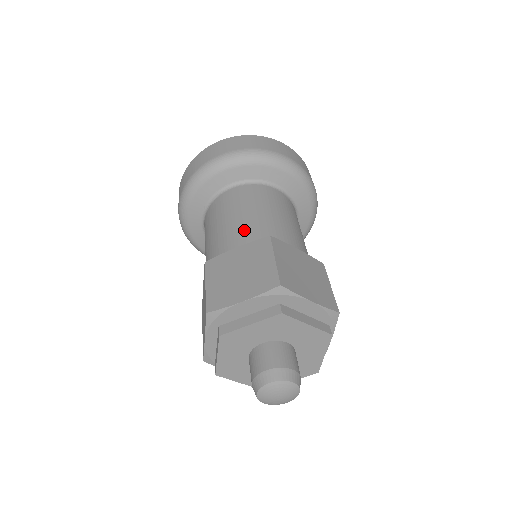
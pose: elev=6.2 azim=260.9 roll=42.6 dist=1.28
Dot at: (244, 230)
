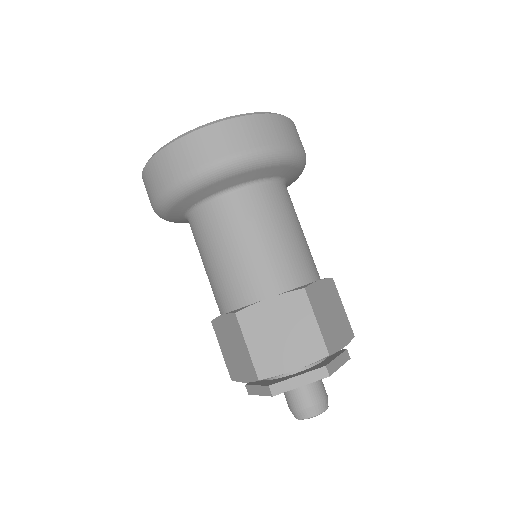
Dot at: (268, 269)
